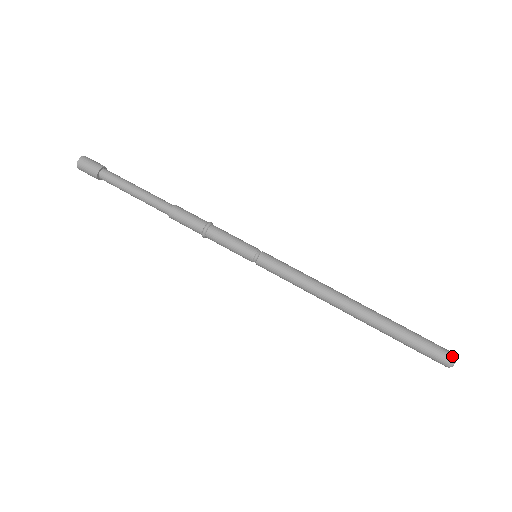
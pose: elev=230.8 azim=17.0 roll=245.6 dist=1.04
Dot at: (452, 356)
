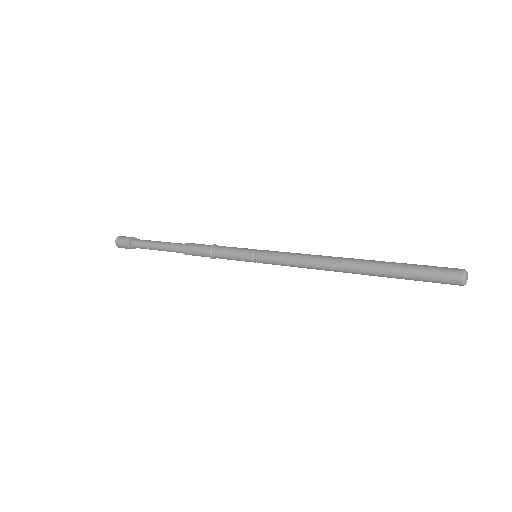
Dot at: (459, 273)
